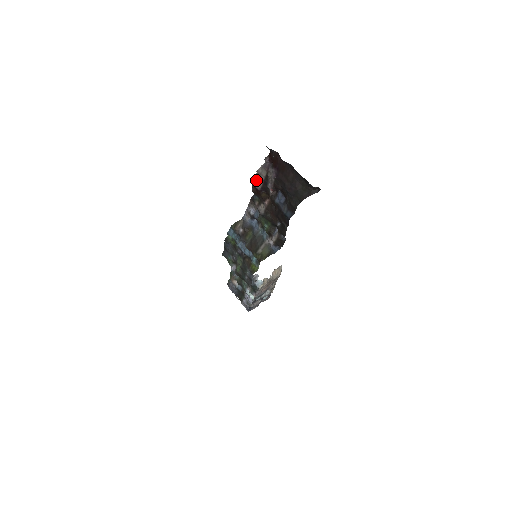
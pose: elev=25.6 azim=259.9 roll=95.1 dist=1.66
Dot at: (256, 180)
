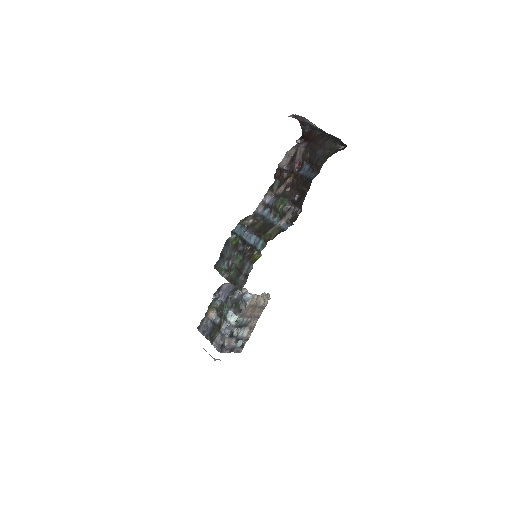
Dot at: (283, 162)
